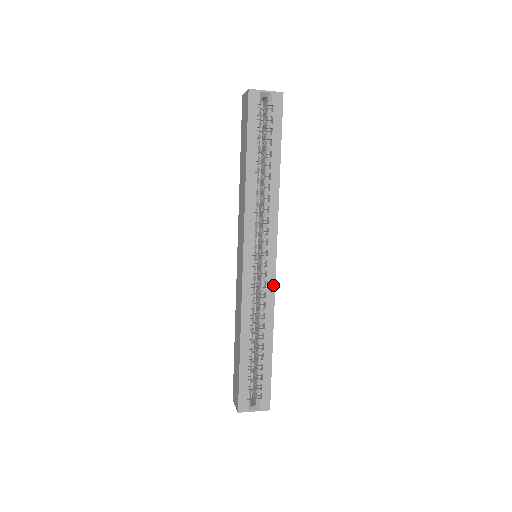
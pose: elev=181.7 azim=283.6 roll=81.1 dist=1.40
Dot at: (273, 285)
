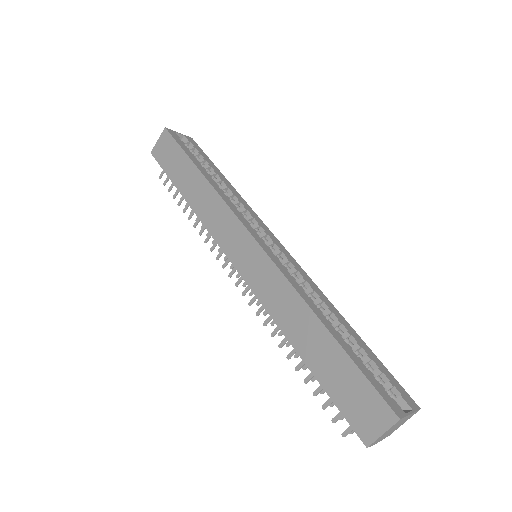
Dot at: (298, 266)
